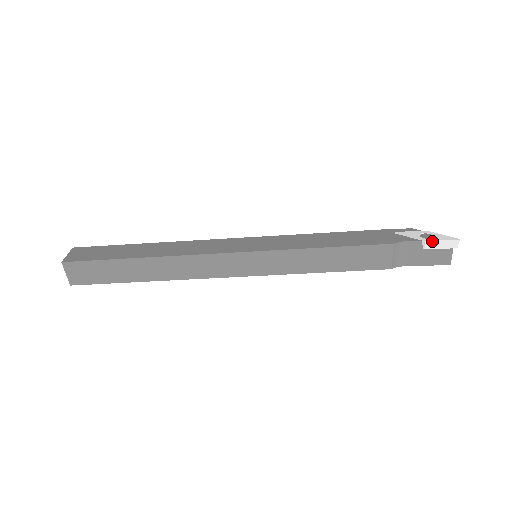
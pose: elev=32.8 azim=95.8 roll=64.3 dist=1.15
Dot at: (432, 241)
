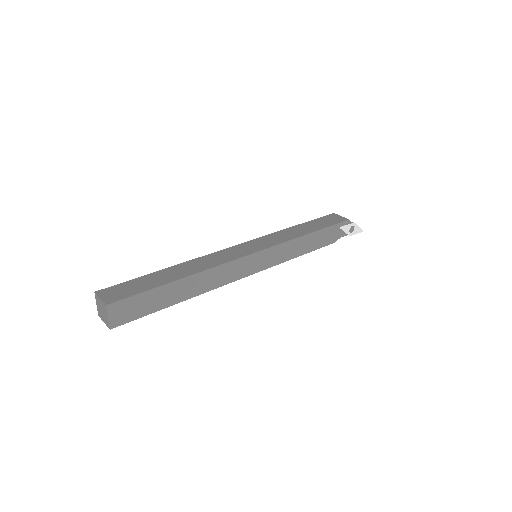
Dot at: occluded
